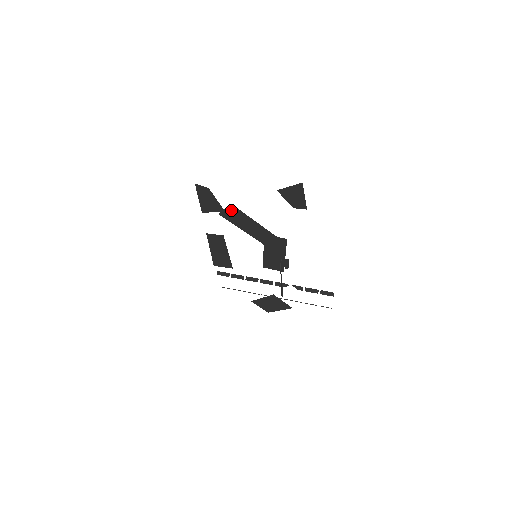
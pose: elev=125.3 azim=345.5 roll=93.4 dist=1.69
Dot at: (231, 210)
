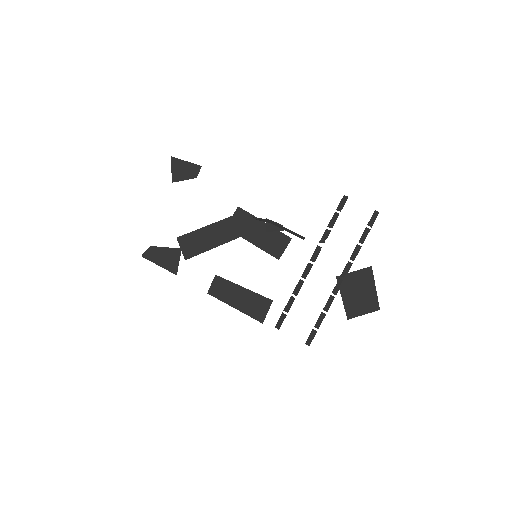
Dot at: (184, 243)
